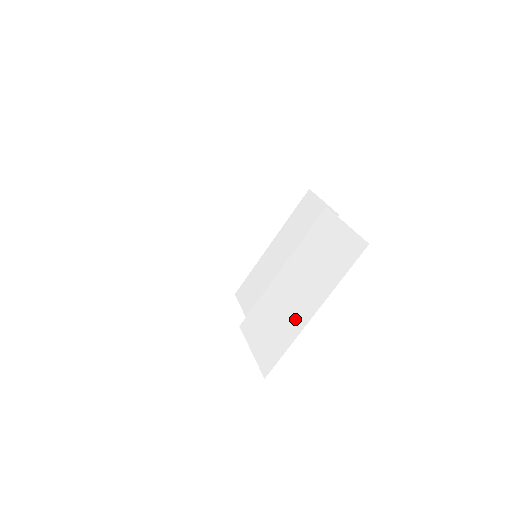
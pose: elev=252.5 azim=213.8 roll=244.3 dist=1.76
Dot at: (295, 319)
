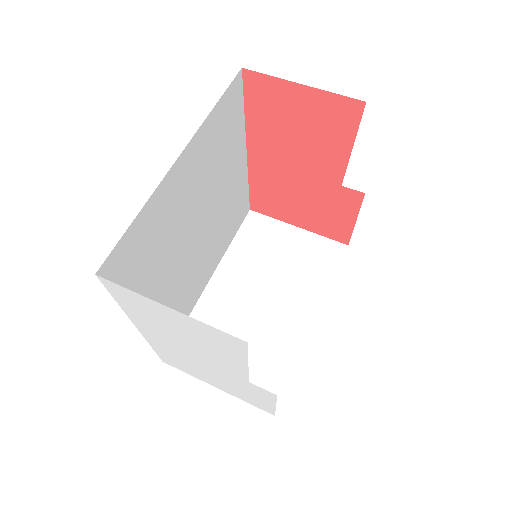
Dot at: occluded
